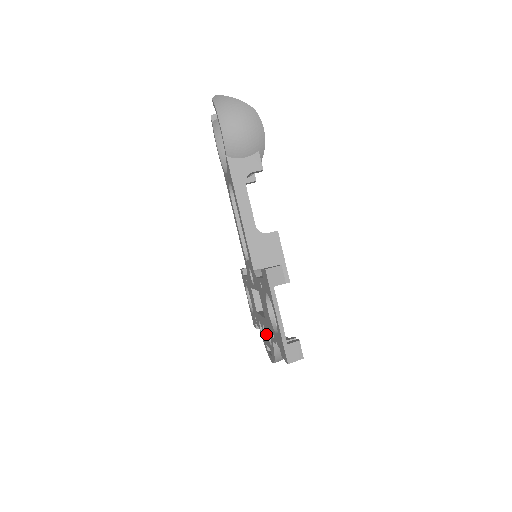
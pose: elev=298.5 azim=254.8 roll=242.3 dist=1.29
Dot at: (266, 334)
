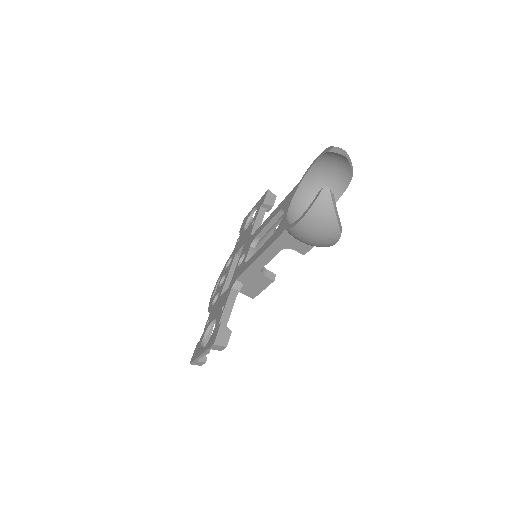
Dot at: (219, 288)
